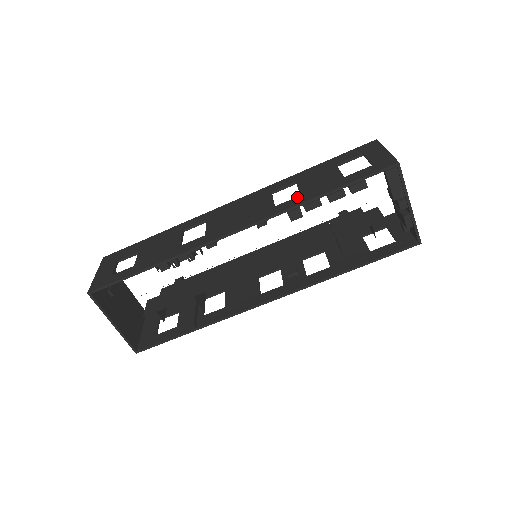
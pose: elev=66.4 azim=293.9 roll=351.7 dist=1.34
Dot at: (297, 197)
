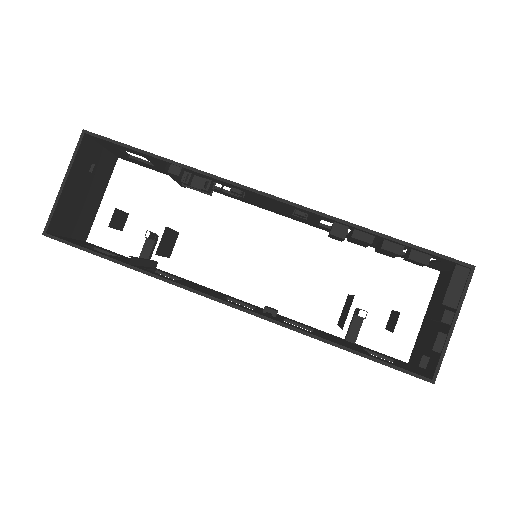
Dot at: occluded
